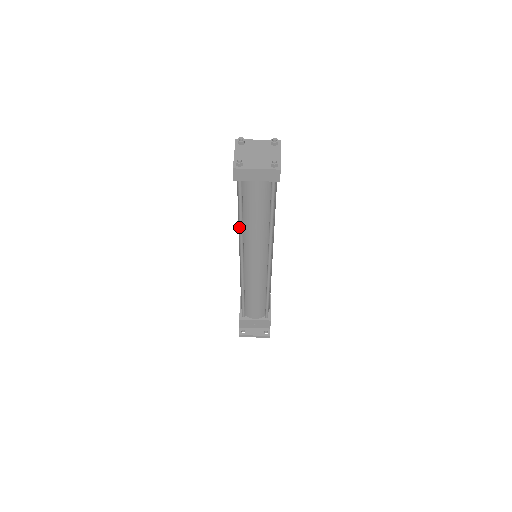
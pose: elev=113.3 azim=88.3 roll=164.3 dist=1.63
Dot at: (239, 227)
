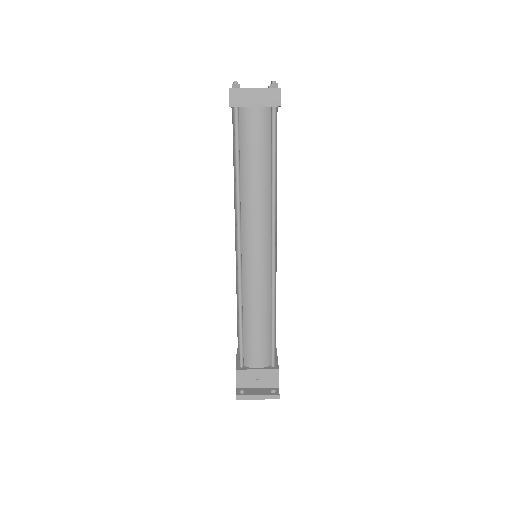
Dot at: occluded
